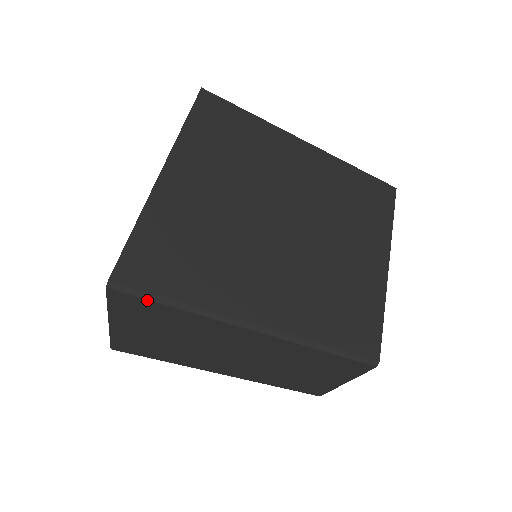
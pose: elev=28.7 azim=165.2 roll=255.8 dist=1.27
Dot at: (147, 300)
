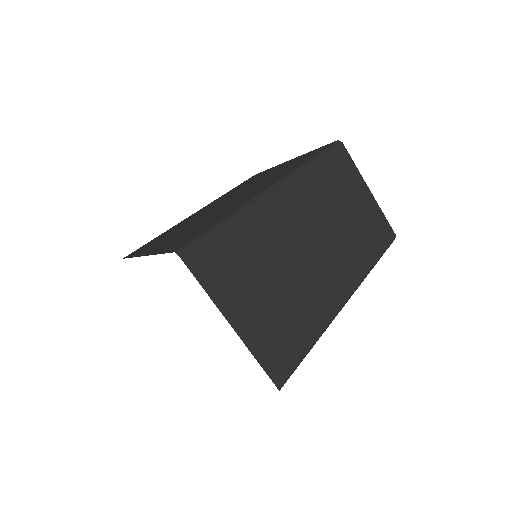
Dot at: (207, 238)
